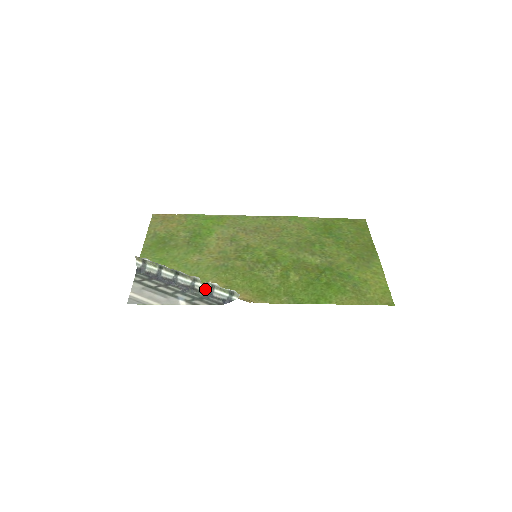
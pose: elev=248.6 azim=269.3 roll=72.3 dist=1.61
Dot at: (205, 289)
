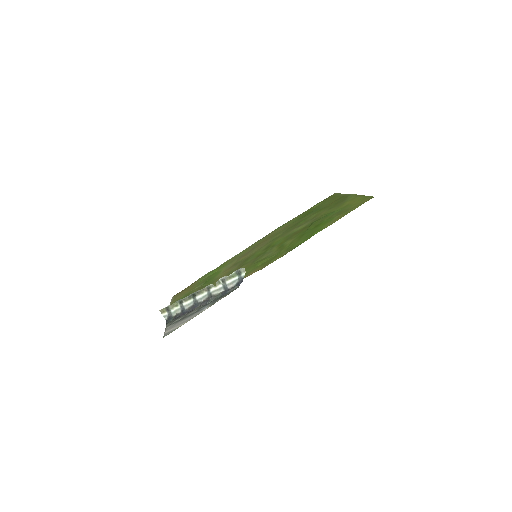
Dot at: (220, 289)
